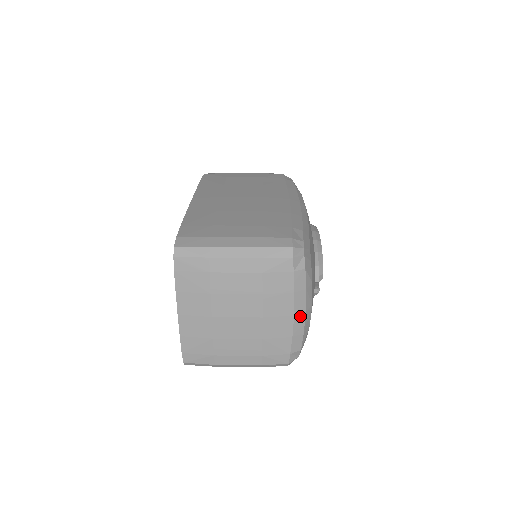
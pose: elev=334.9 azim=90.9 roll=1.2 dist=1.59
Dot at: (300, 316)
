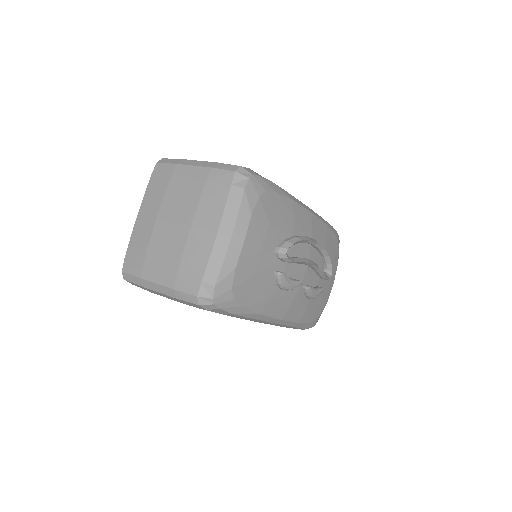
Dot at: (224, 238)
